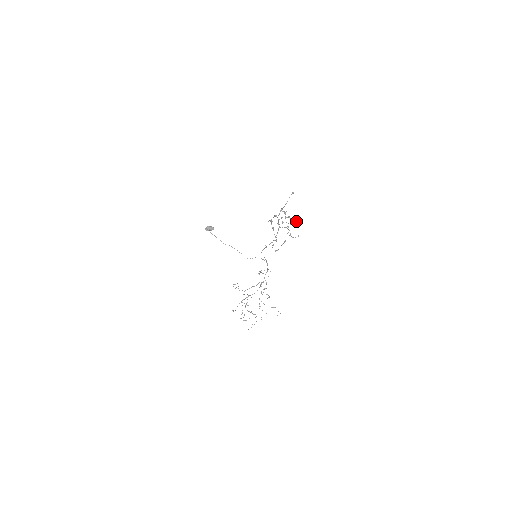
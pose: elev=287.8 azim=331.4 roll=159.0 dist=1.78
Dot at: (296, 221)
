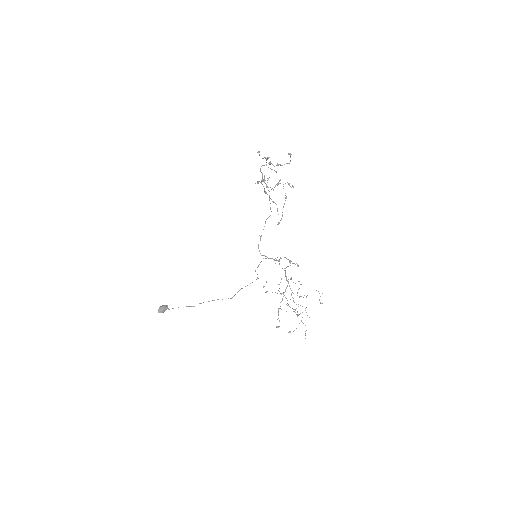
Dot at: (287, 163)
